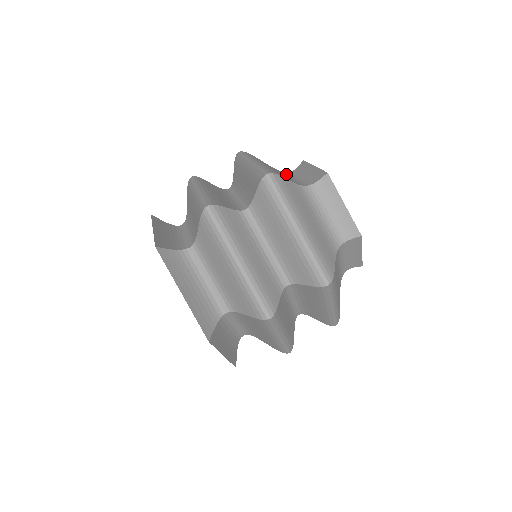
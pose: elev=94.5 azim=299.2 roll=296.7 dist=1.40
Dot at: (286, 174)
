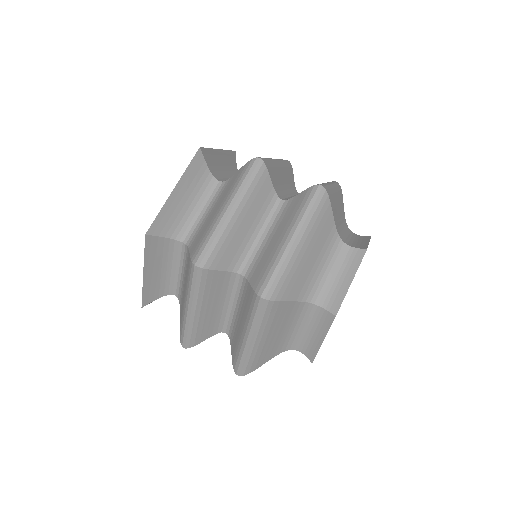
Dot at: occluded
